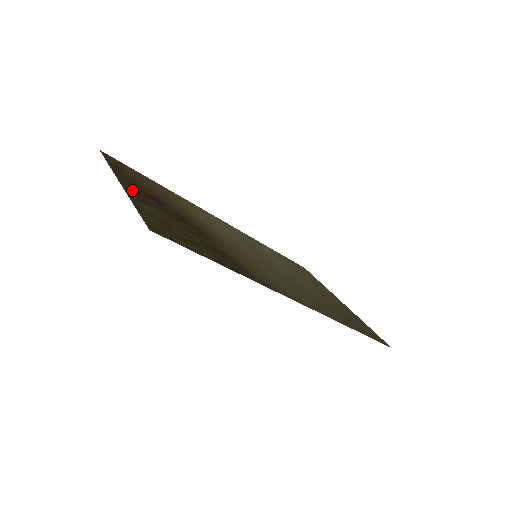
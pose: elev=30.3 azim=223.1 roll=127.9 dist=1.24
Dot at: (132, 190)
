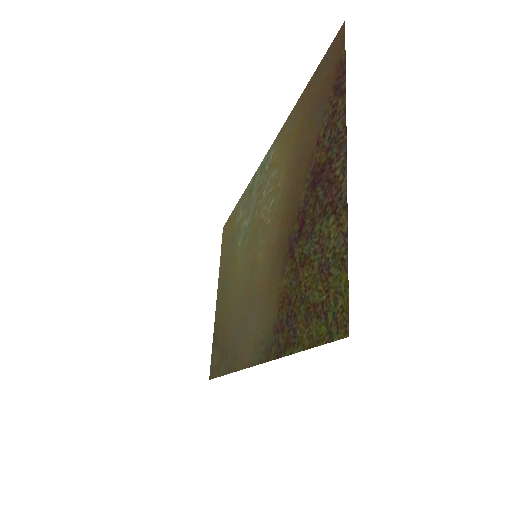
Dot at: (338, 174)
